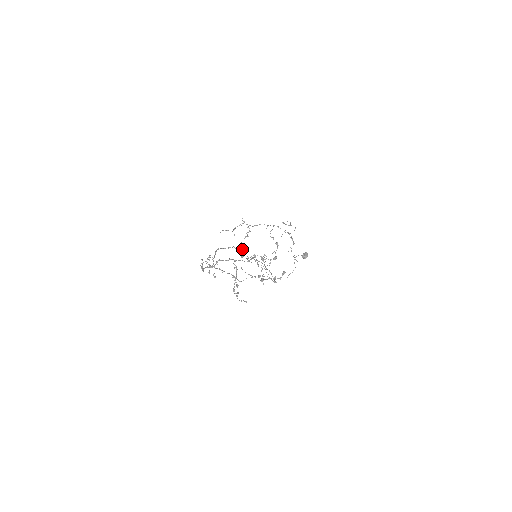
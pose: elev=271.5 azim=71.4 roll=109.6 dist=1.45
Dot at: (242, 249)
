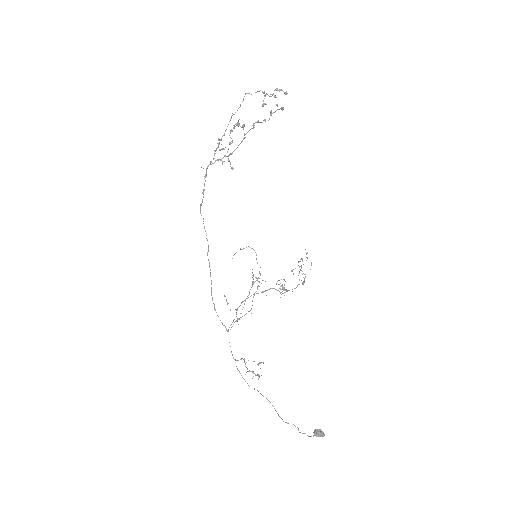
Dot at: occluded
